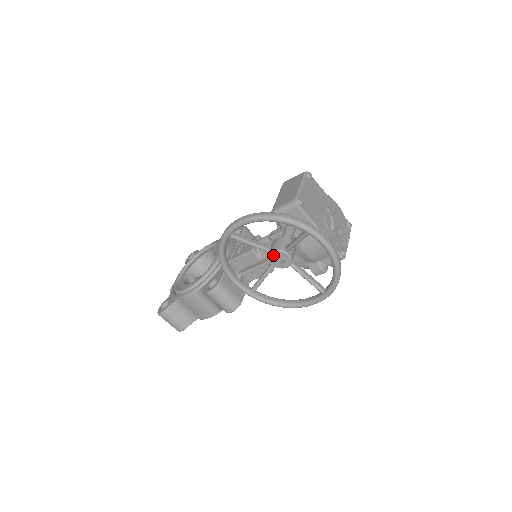
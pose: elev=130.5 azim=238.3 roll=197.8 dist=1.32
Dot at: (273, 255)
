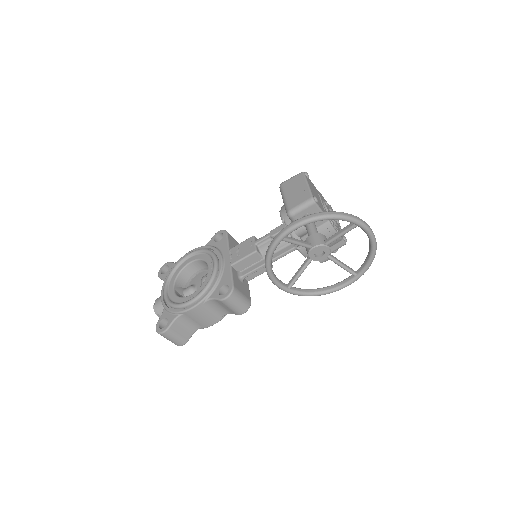
Dot at: (315, 250)
